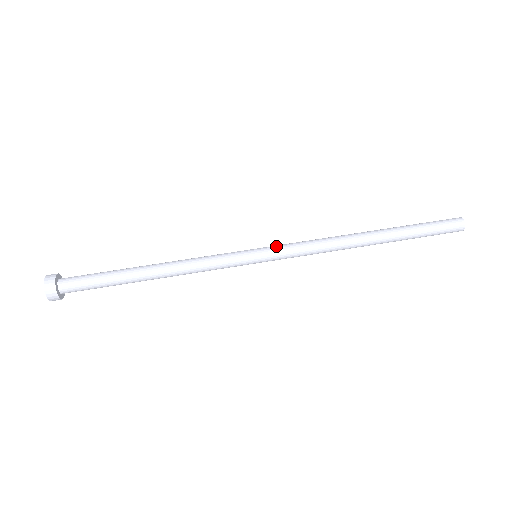
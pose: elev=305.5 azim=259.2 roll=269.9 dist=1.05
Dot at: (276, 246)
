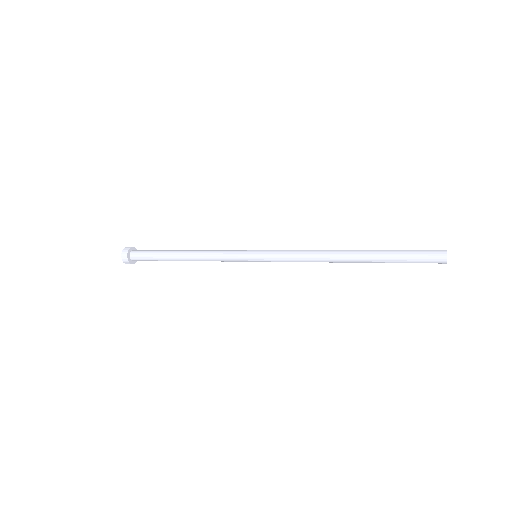
Dot at: occluded
